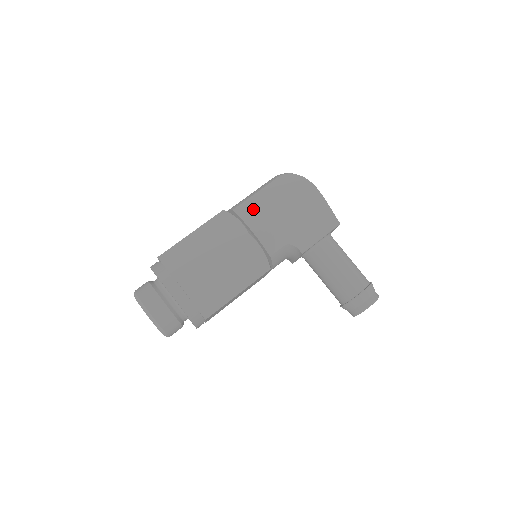
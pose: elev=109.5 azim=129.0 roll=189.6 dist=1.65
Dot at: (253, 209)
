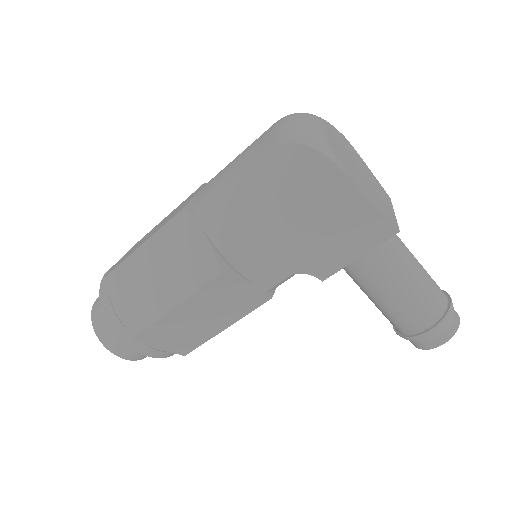
Dot at: (228, 222)
